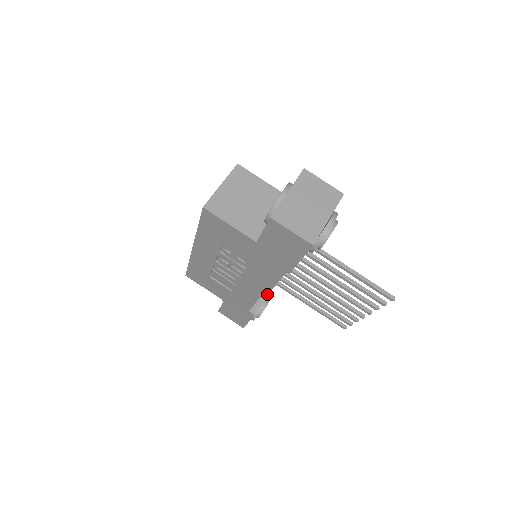
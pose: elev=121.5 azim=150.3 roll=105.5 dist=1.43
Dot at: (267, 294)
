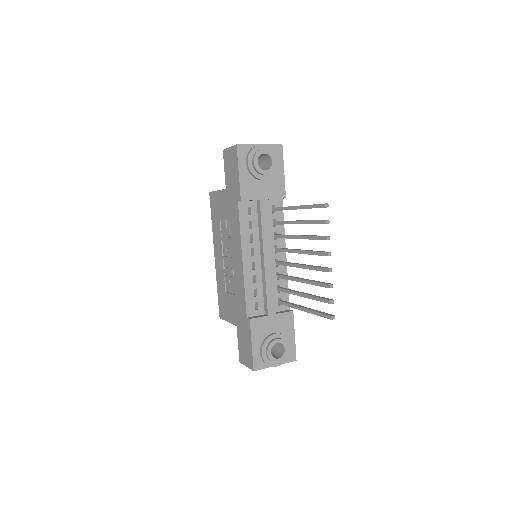
Dot at: (266, 301)
